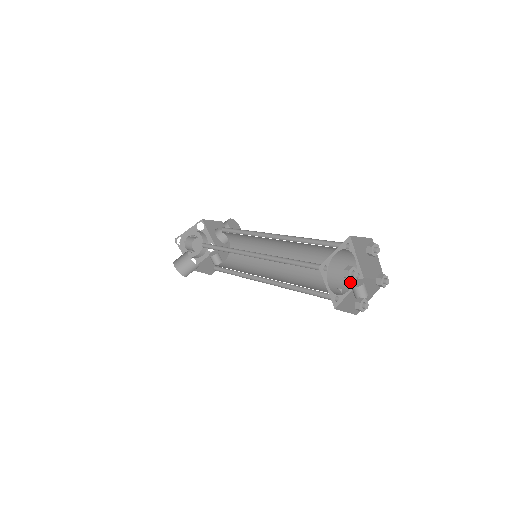
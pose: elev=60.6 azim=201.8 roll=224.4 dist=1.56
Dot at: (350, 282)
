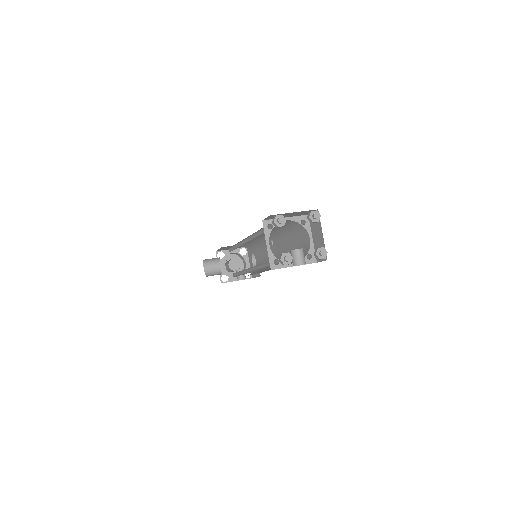
Dot at: occluded
